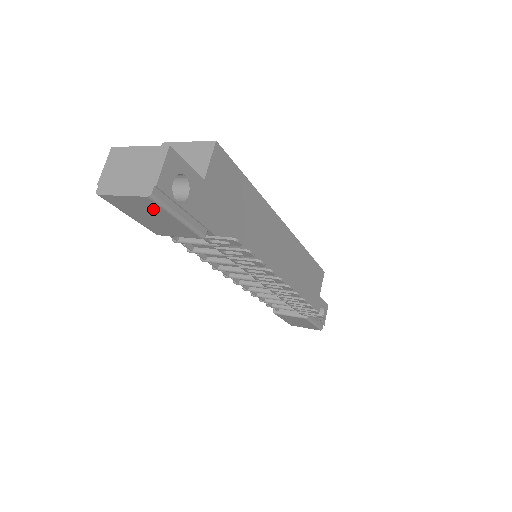
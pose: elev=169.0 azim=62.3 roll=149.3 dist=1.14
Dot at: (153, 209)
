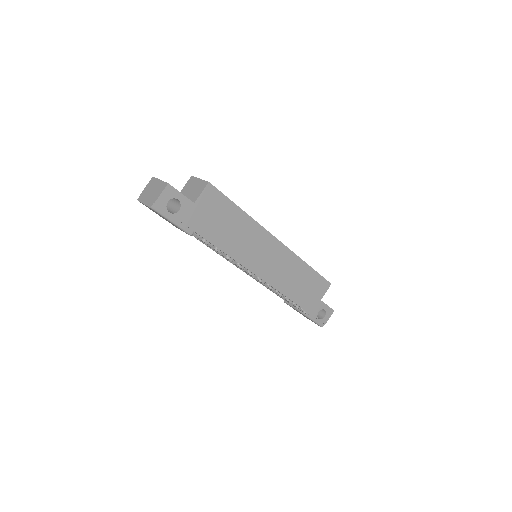
Dot at: occluded
